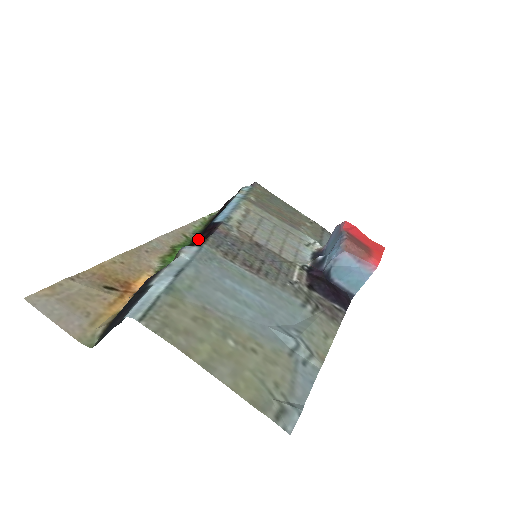
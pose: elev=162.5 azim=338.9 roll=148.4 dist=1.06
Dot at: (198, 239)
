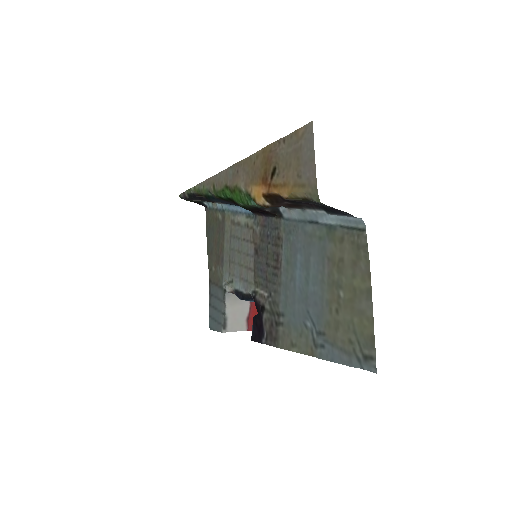
Dot at: occluded
